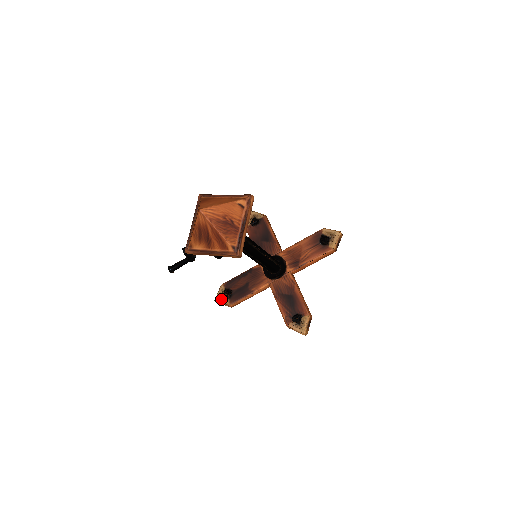
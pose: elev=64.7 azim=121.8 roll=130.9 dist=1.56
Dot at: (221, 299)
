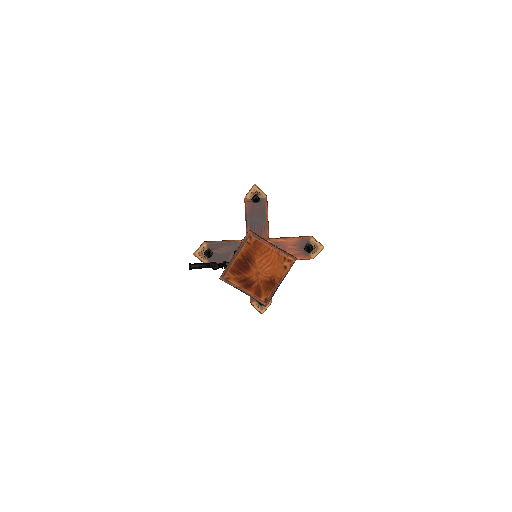
Dot at: (200, 256)
